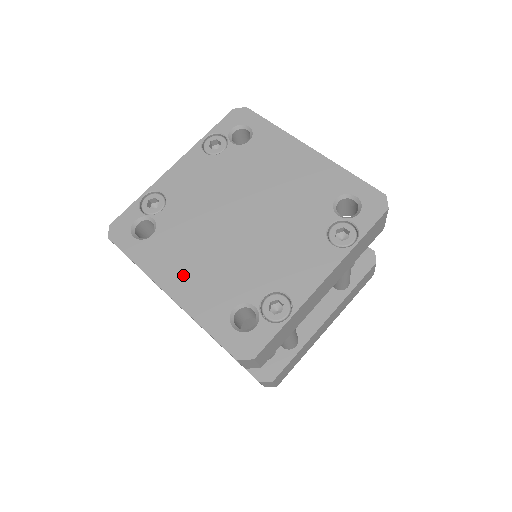
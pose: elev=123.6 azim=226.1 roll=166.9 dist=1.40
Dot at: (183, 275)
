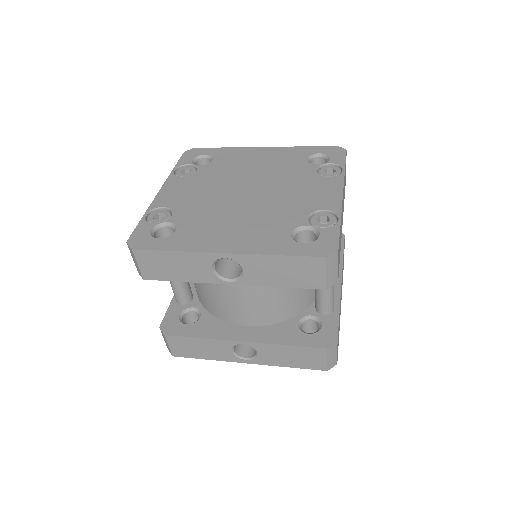
Dot at: (228, 237)
